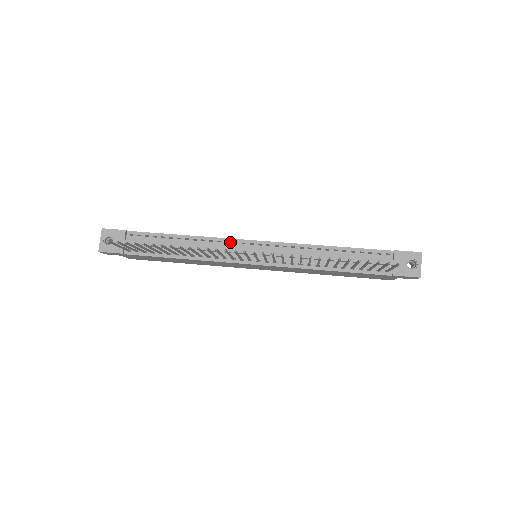
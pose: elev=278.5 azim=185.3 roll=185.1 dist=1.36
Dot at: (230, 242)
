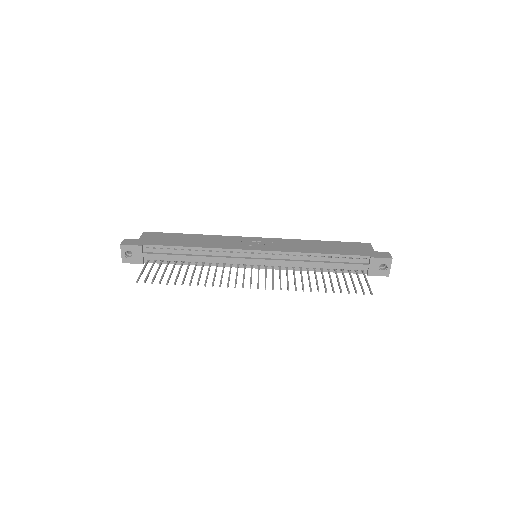
Dot at: (234, 252)
